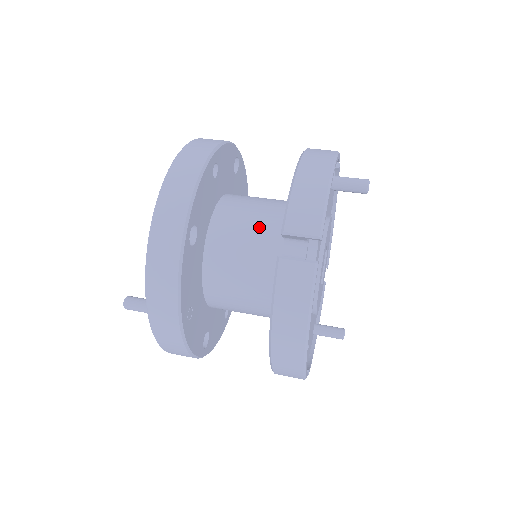
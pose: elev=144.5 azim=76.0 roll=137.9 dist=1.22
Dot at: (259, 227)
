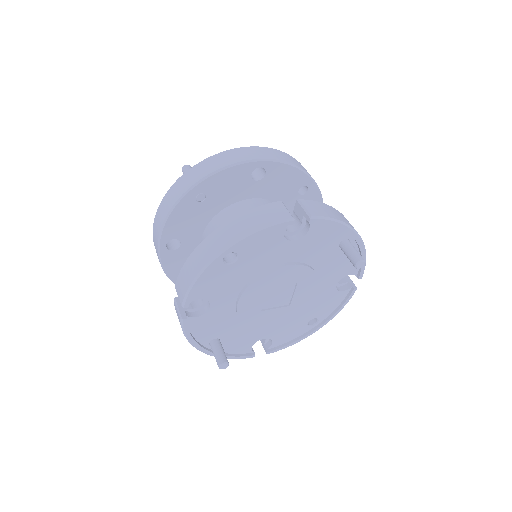
Dot at: occluded
